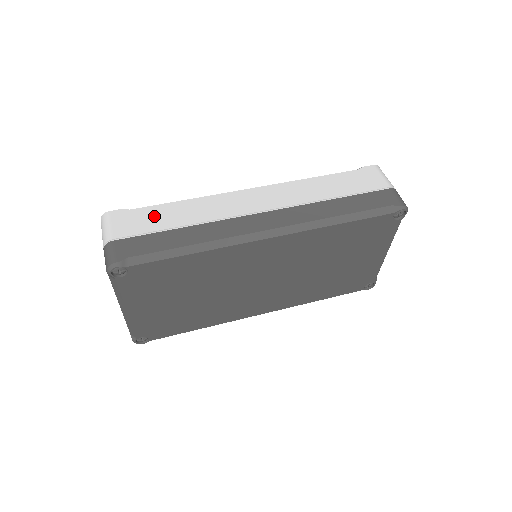
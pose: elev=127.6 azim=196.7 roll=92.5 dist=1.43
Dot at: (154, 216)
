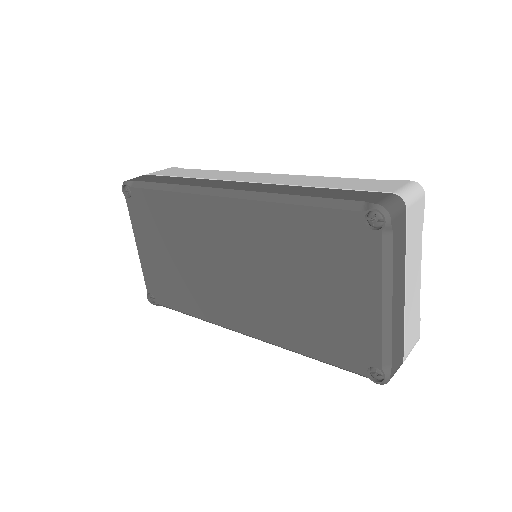
Dot at: (184, 172)
